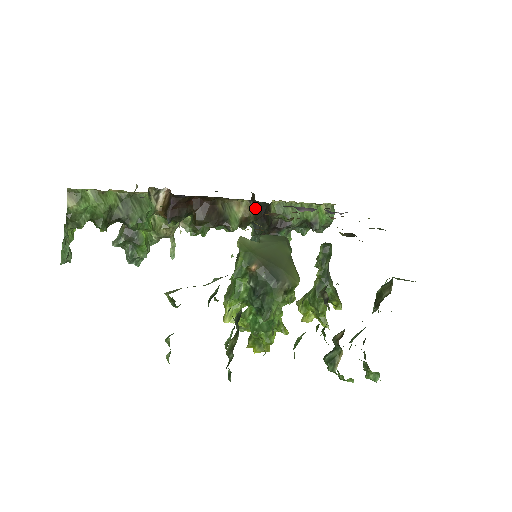
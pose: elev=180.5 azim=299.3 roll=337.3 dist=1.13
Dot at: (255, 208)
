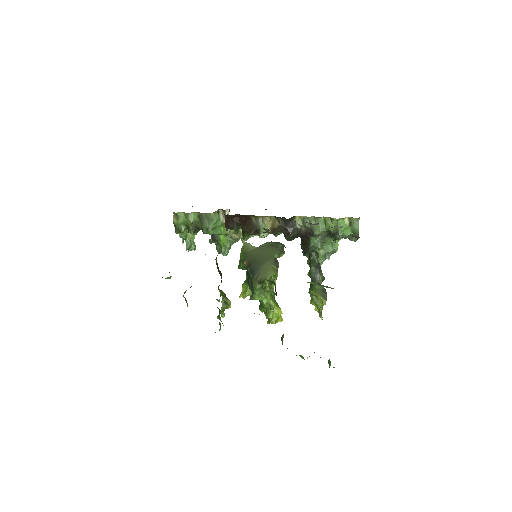
Dot at: (279, 222)
